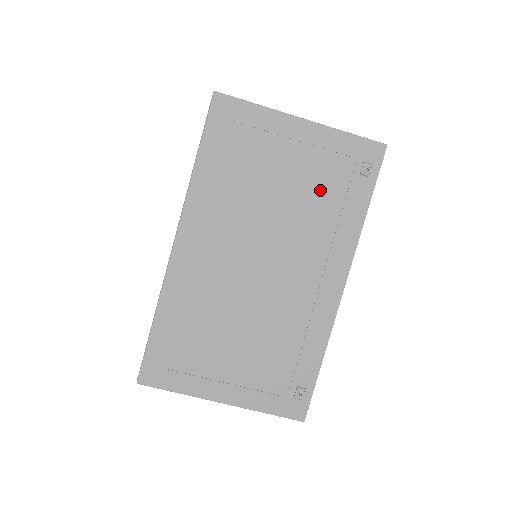
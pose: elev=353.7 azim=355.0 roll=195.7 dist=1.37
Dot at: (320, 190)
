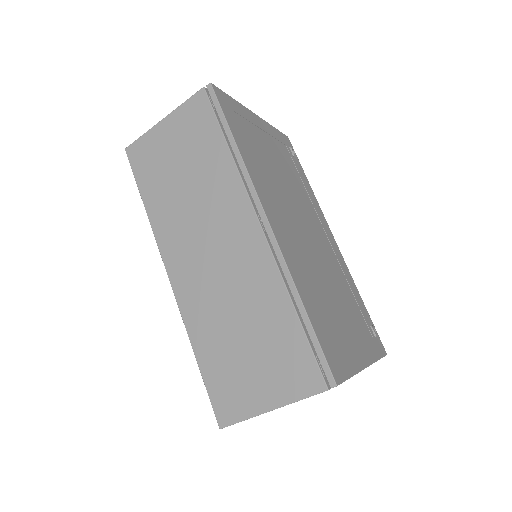
Dot at: (289, 168)
